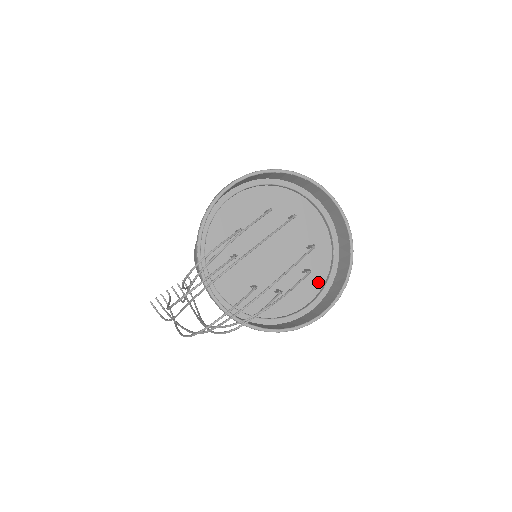
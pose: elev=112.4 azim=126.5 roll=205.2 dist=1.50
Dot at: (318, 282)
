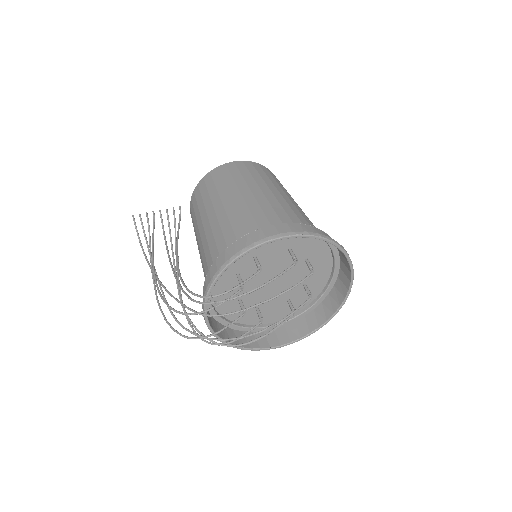
Dot at: occluded
